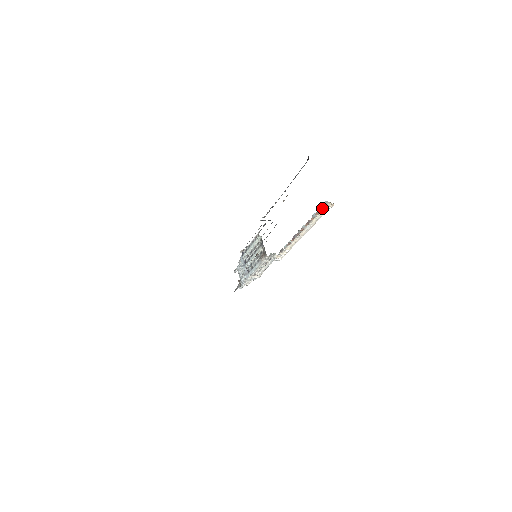
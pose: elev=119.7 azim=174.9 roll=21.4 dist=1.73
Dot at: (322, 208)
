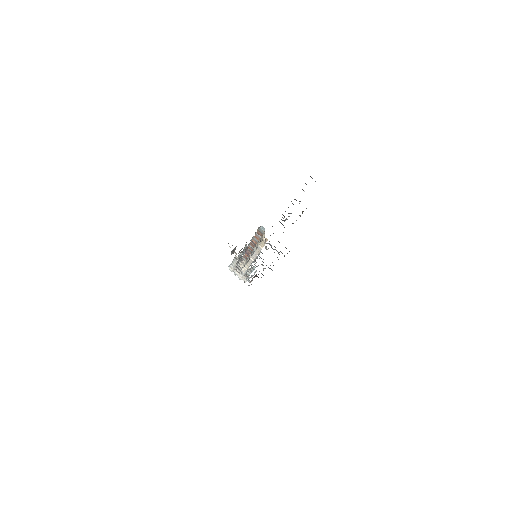
Dot at: (260, 234)
